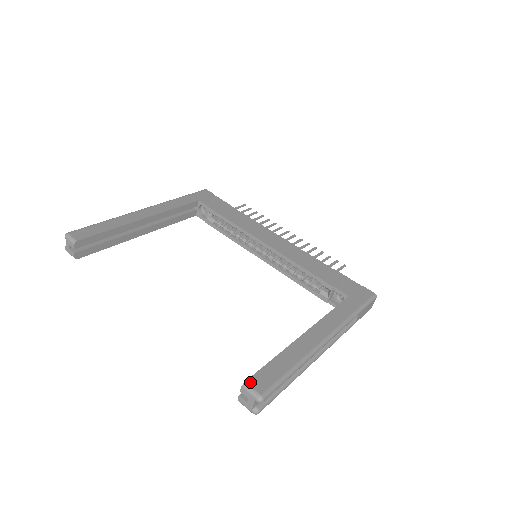
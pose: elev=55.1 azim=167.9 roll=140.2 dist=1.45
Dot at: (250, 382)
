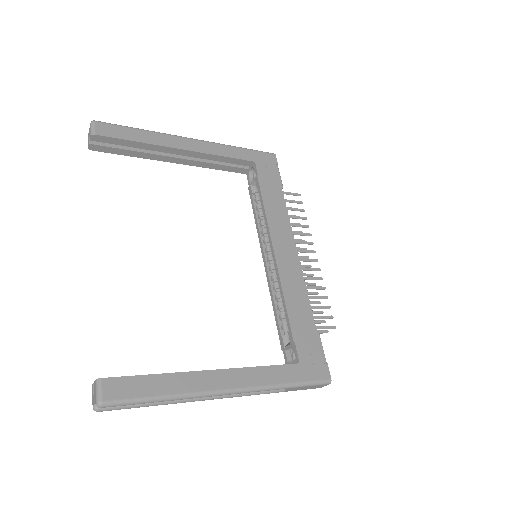
Dot at: (105, 382)
